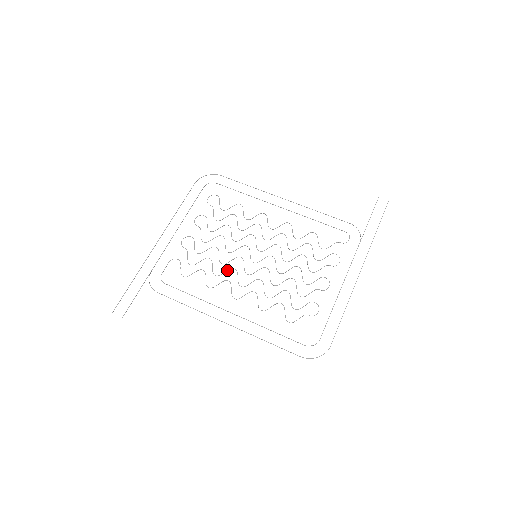
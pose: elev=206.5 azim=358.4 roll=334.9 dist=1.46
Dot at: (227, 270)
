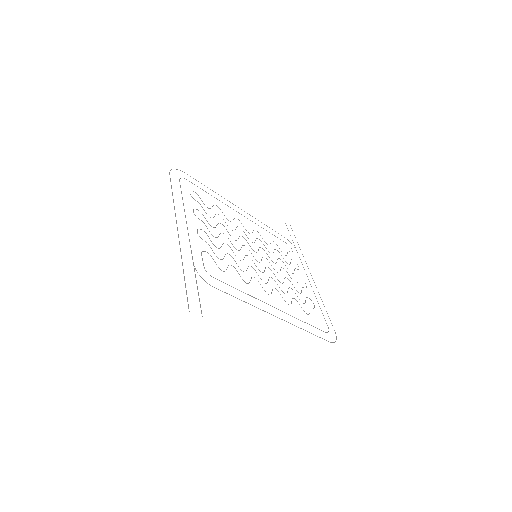
Dot at: occluded
